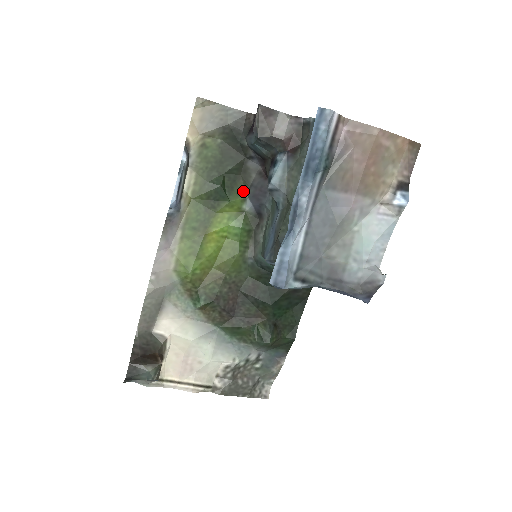
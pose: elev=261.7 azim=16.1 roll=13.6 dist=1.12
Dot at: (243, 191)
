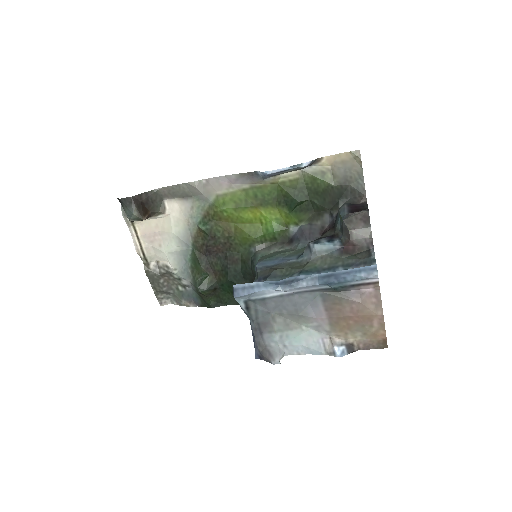
Dot at: (303, 220)
